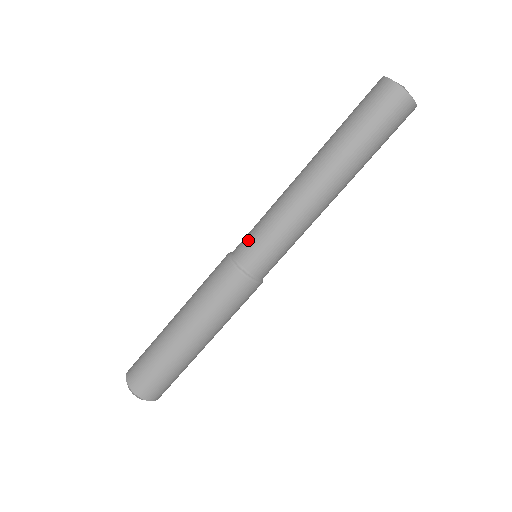
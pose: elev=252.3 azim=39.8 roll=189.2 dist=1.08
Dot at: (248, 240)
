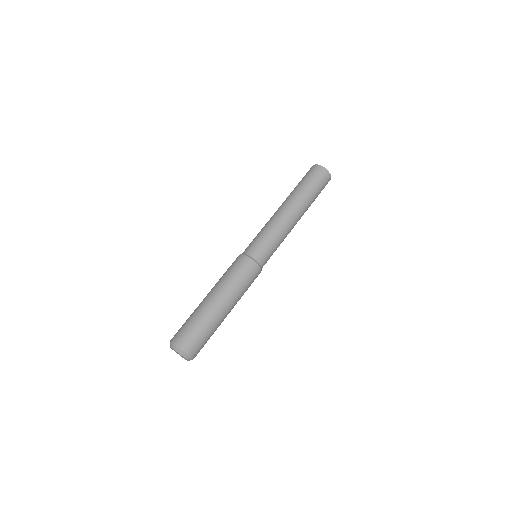
Dot at: occluded
